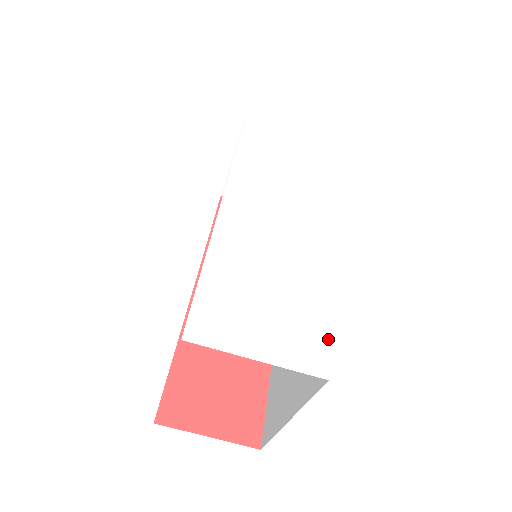
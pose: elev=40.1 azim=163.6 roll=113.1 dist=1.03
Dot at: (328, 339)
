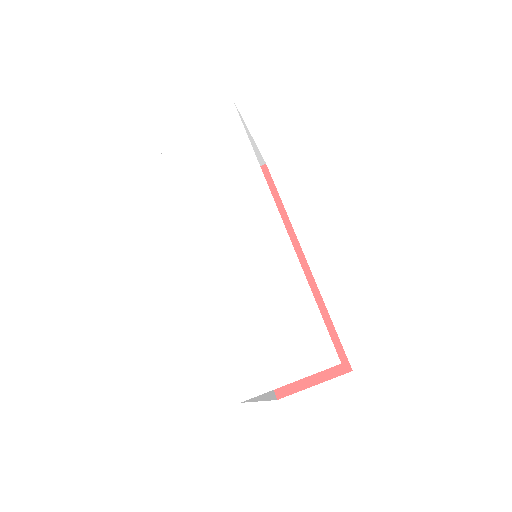
Dot at: (326, 331)
